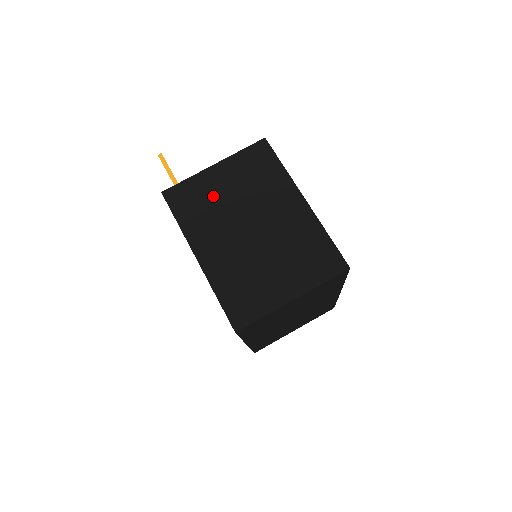
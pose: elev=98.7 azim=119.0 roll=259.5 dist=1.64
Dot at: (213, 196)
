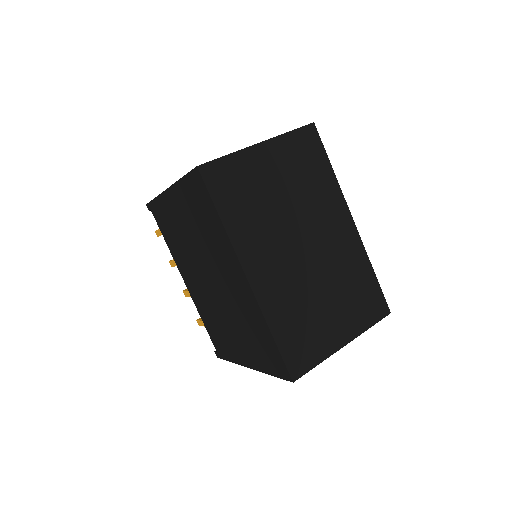
Dot at: occluded
